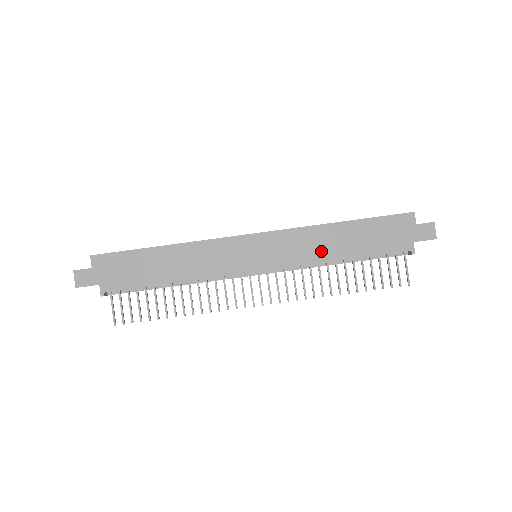
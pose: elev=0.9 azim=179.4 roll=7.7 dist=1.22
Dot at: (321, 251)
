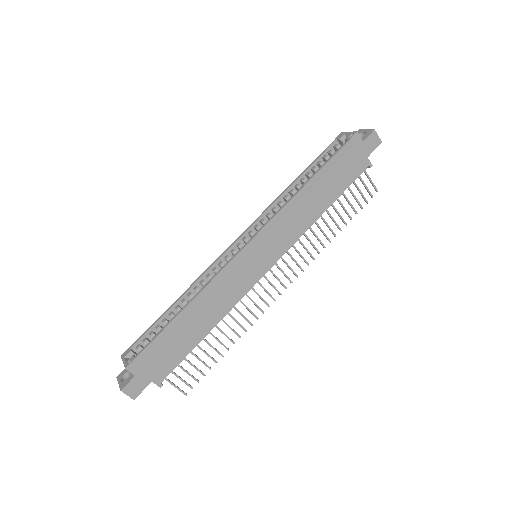
Dot at: (307, 216)
